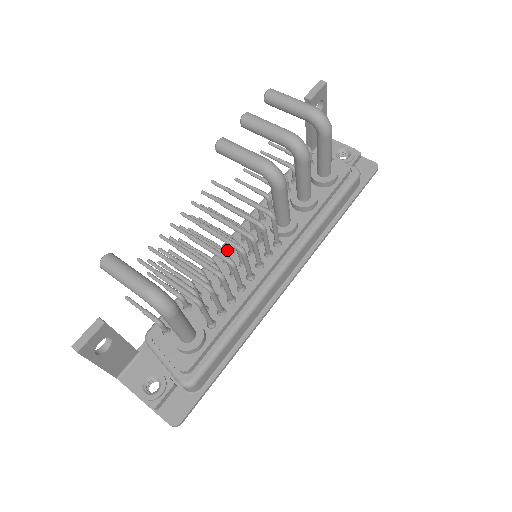
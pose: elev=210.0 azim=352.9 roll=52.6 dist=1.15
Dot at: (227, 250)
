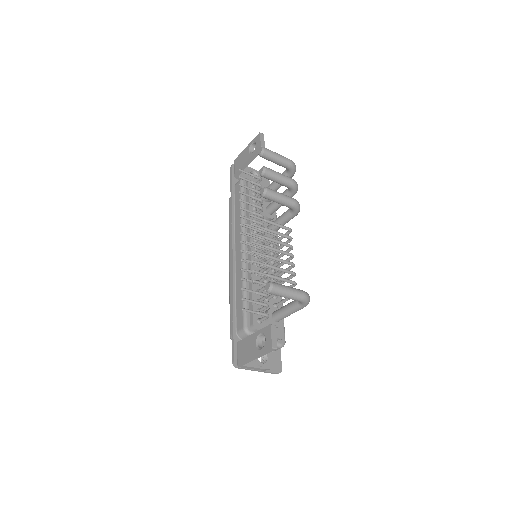
Dot at: (253, 258)
